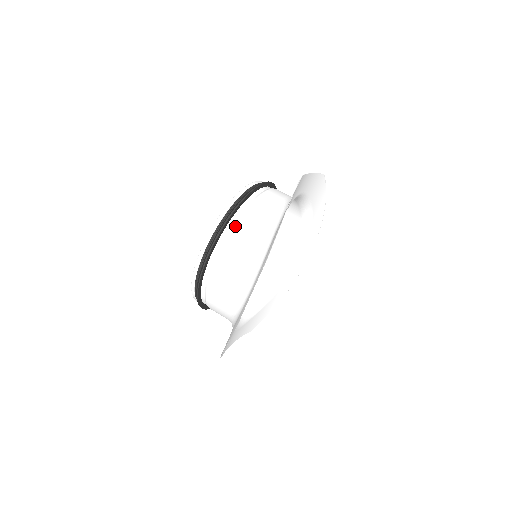
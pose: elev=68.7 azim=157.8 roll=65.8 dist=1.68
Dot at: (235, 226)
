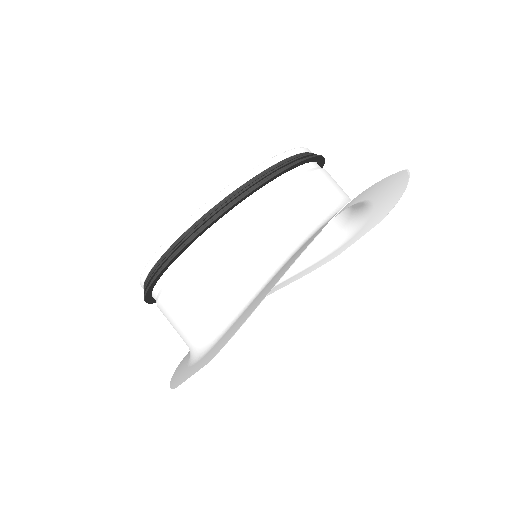
Dot at: (196, 258)
